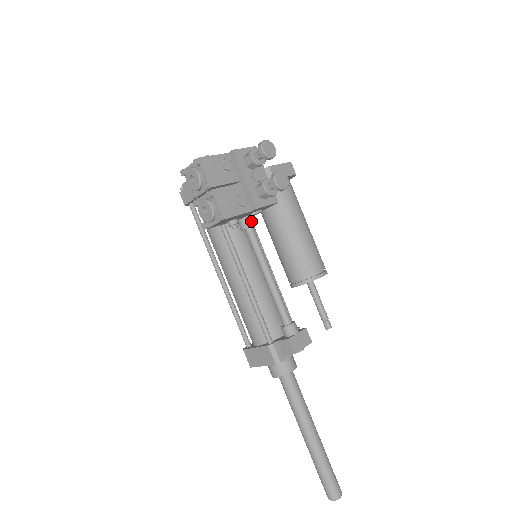
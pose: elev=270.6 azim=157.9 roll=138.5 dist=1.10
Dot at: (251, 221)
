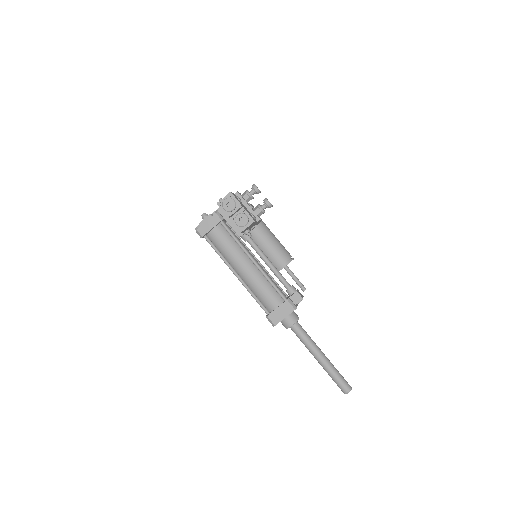
Dot at: (250, 234)
